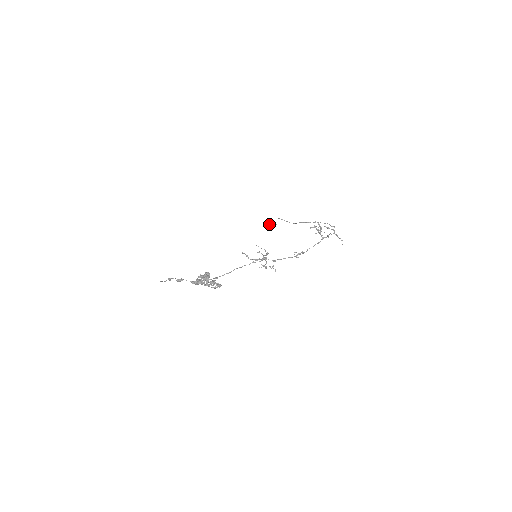
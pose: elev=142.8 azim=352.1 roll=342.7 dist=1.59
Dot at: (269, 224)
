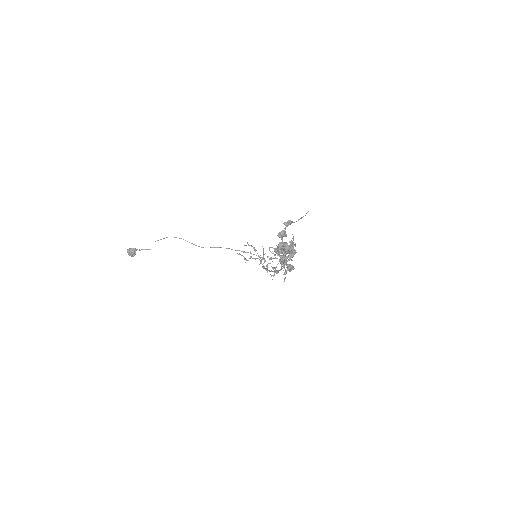
Dot at: (131, 248)
